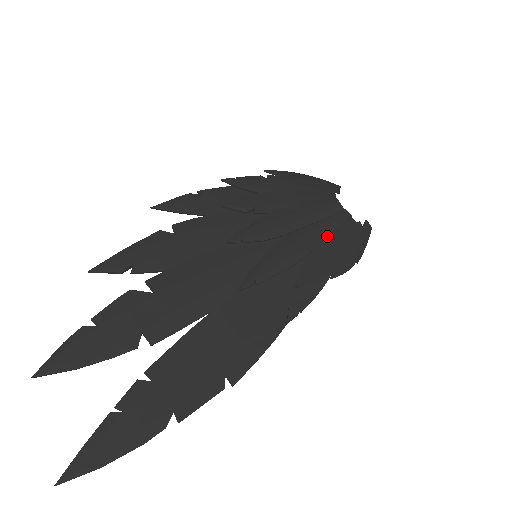
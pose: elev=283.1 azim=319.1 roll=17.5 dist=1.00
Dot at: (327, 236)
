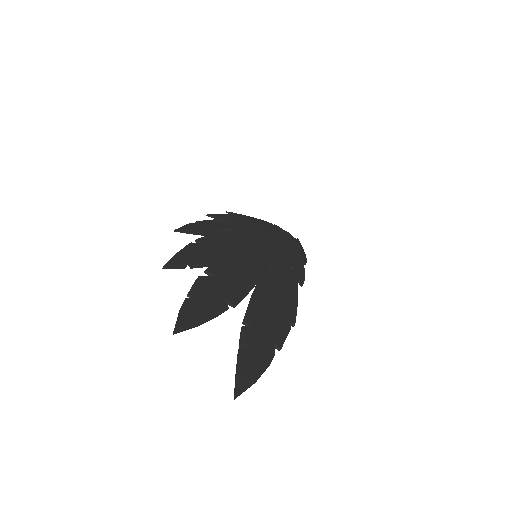
Dot at: (287, 243)
